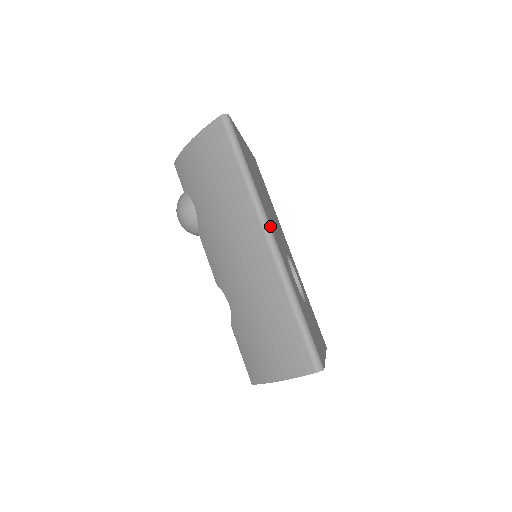
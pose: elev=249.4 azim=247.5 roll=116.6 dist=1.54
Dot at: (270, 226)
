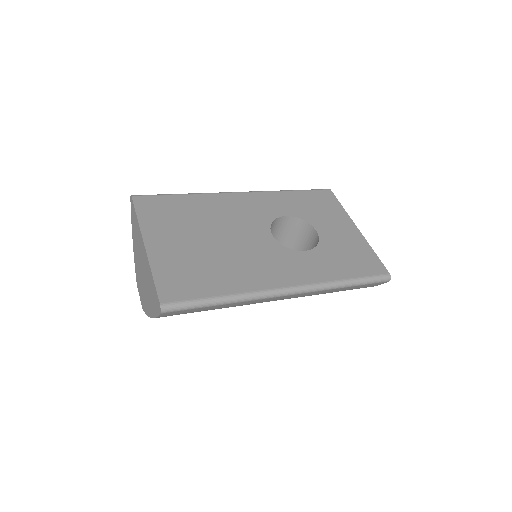
Dot at: (279, 289)
